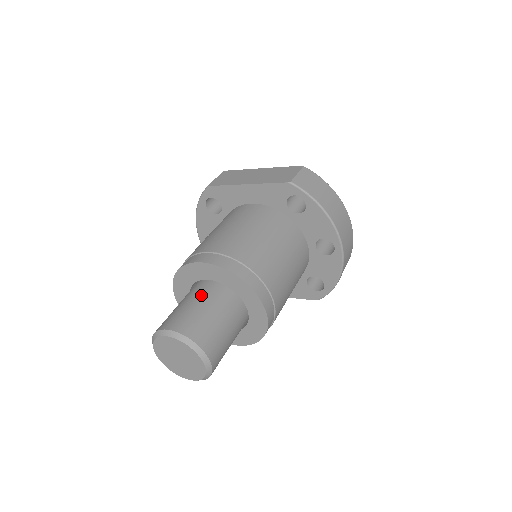
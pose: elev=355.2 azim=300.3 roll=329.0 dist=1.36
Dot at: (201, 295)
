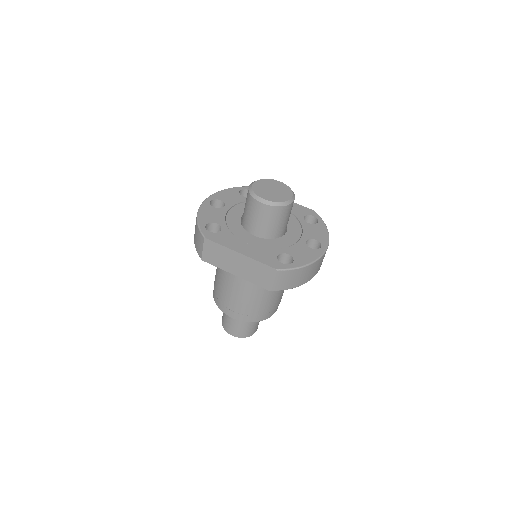
Dot at: occluded
